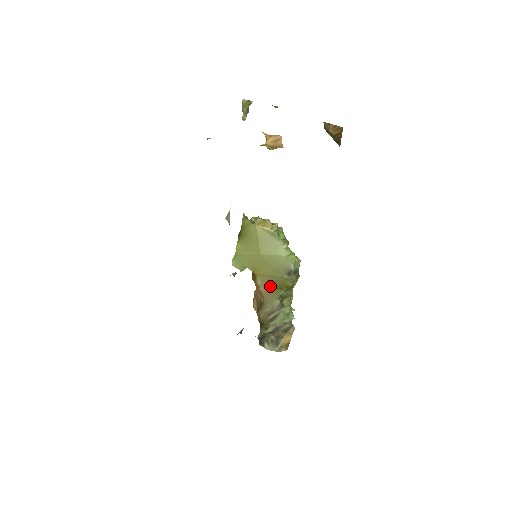
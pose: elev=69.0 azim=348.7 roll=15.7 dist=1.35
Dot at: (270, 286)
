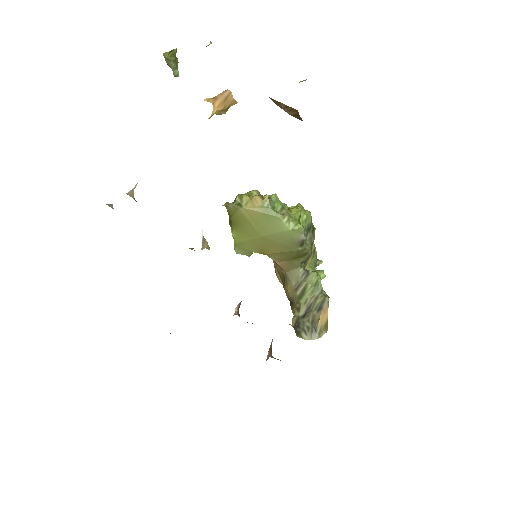
Dot at: (286, 259)
